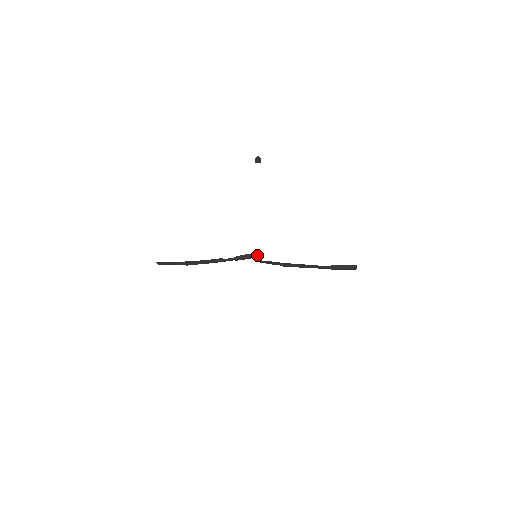
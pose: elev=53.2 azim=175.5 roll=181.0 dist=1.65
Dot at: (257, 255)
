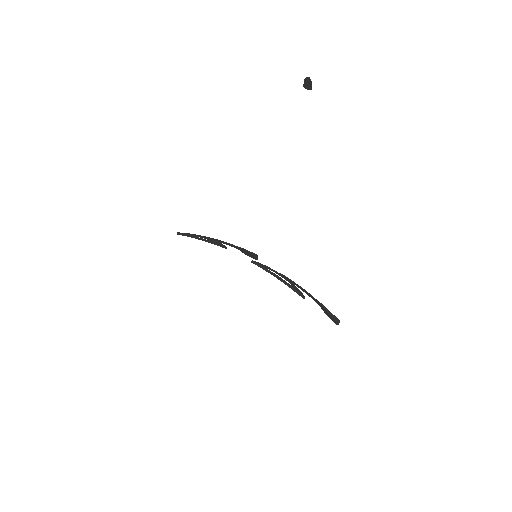
Dot at: (254, 258)
